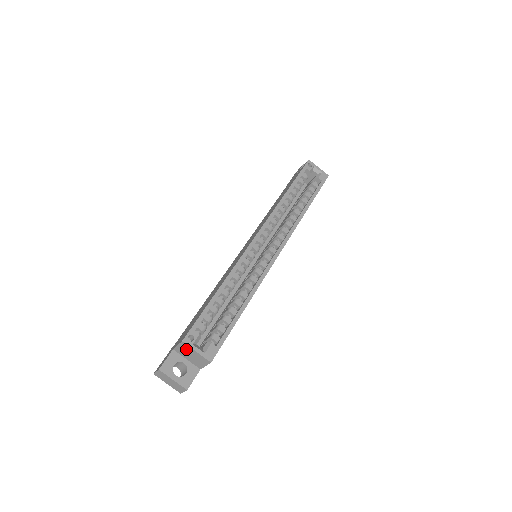
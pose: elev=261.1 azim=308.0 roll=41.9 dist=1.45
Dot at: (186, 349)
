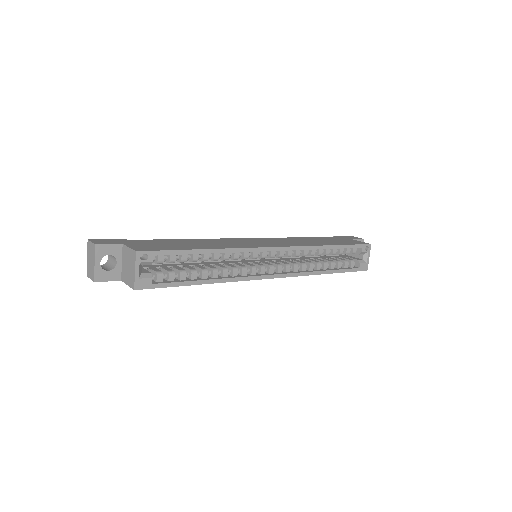
Dot at: (131, 258)
